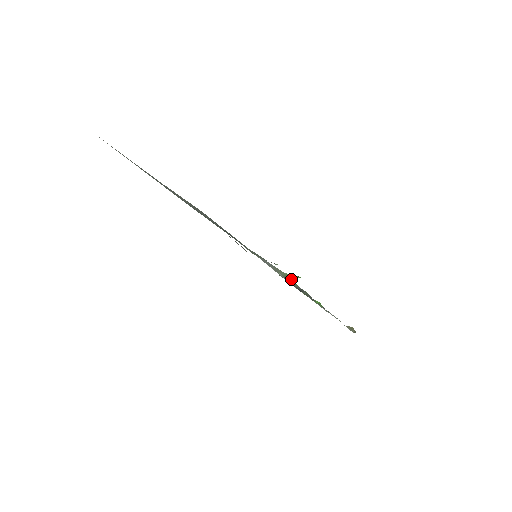
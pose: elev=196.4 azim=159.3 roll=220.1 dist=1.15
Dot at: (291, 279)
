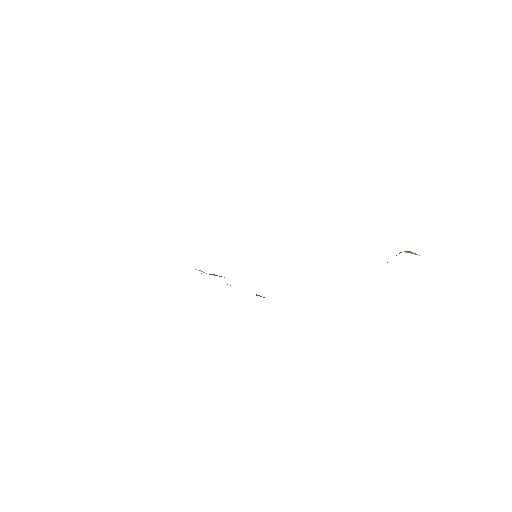
Dot at: (416, 254)
